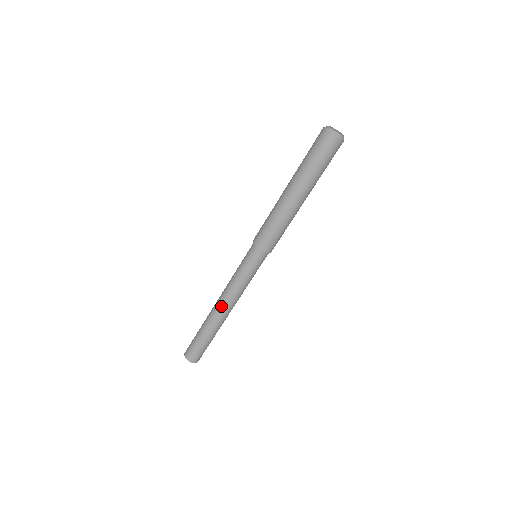
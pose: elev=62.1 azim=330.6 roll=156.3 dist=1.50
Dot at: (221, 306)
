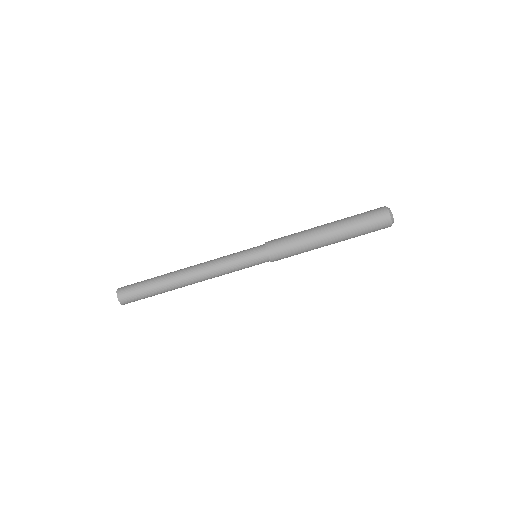
Dot at: (194, 274)
